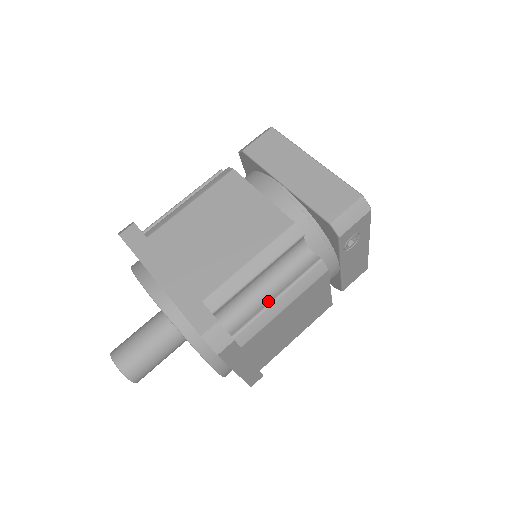
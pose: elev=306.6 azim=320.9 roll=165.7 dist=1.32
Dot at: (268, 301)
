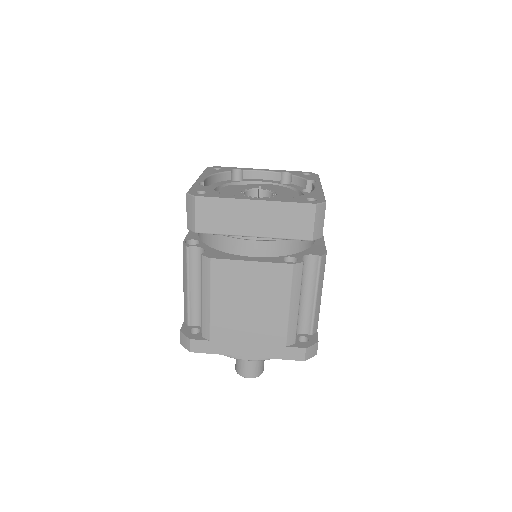
Dot at: (312, 303)
